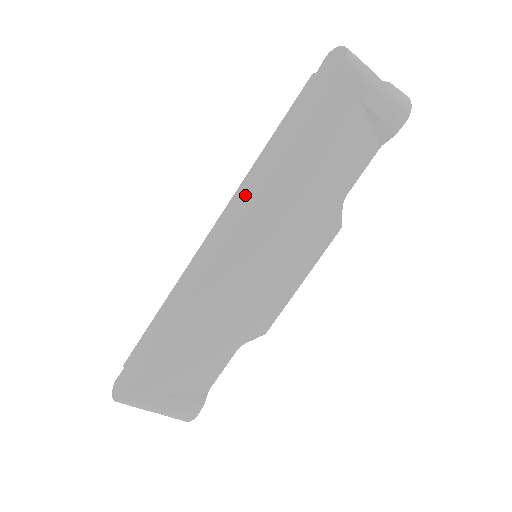
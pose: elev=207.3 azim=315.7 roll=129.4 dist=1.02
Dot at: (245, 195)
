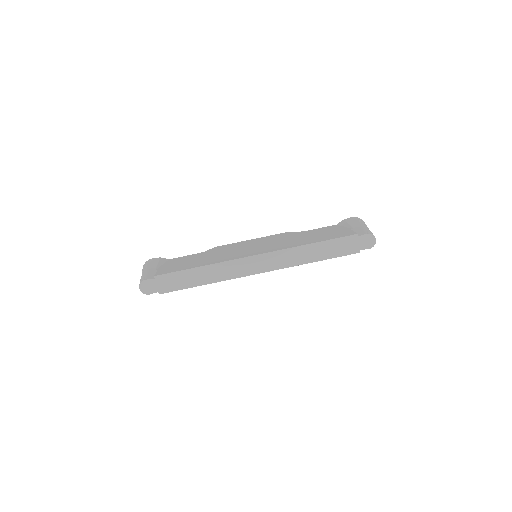
Dot at: (286, 258)
